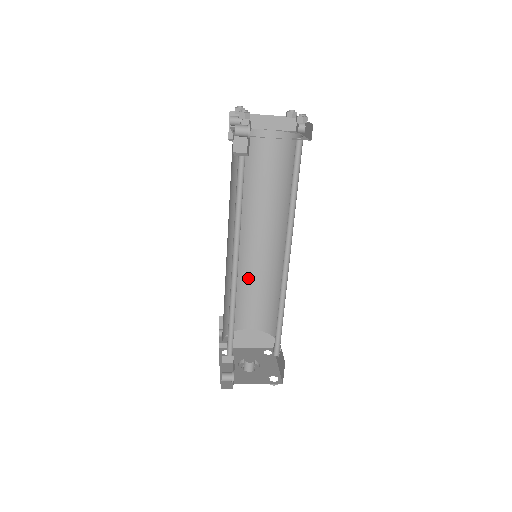
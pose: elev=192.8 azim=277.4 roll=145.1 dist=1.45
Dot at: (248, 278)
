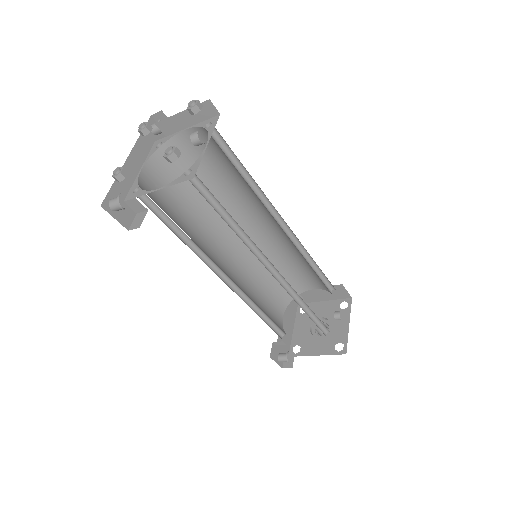
Dot at: (281, 254)
